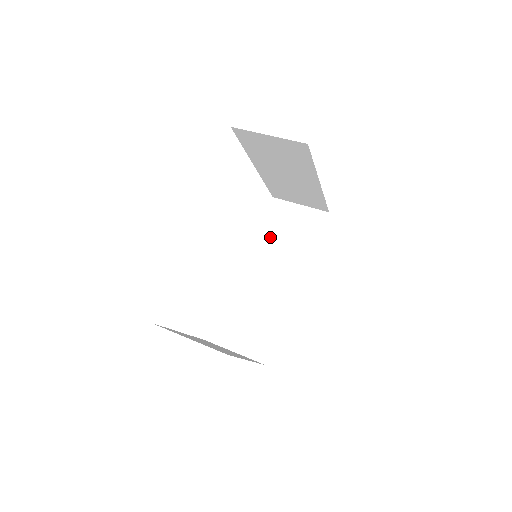
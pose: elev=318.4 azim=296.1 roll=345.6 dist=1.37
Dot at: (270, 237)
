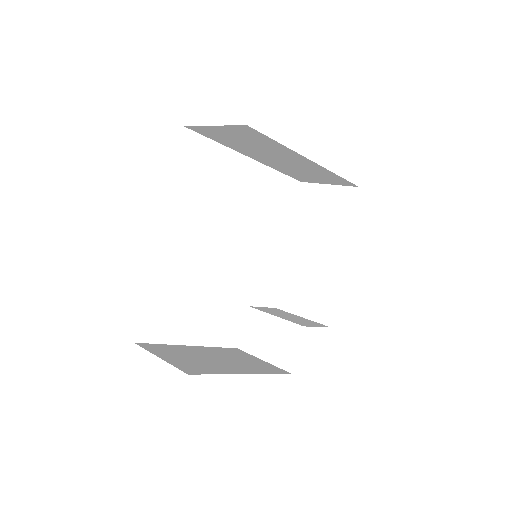
Dot at: (302, 227)
